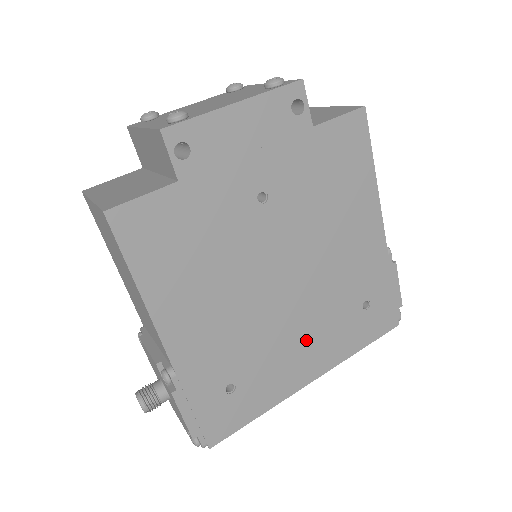
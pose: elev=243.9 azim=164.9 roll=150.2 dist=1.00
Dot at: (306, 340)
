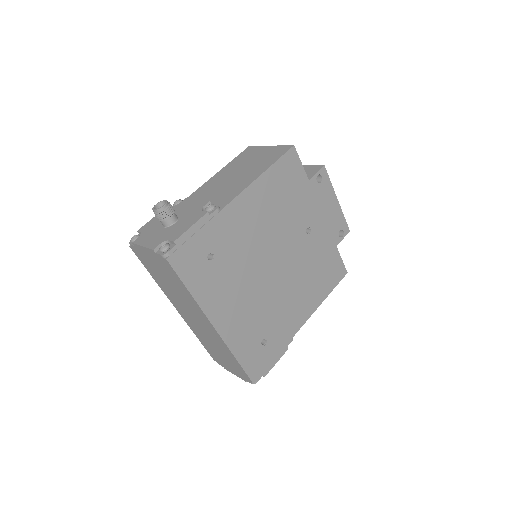
Dot at: (242, 304)
